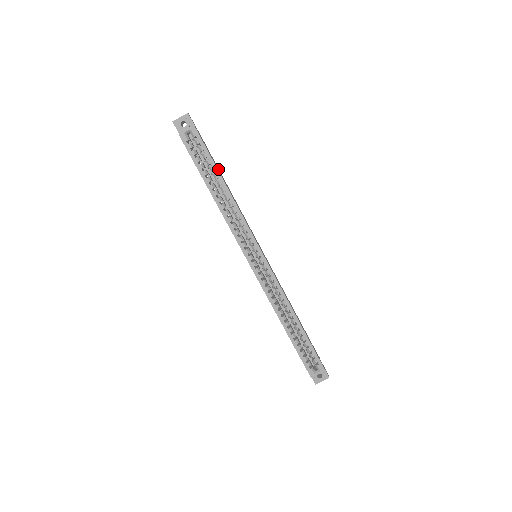
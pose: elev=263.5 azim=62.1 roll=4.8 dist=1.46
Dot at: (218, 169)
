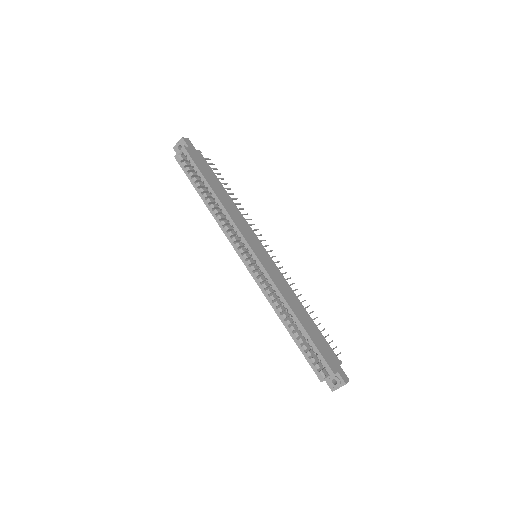
Dot at: (213, 180)
